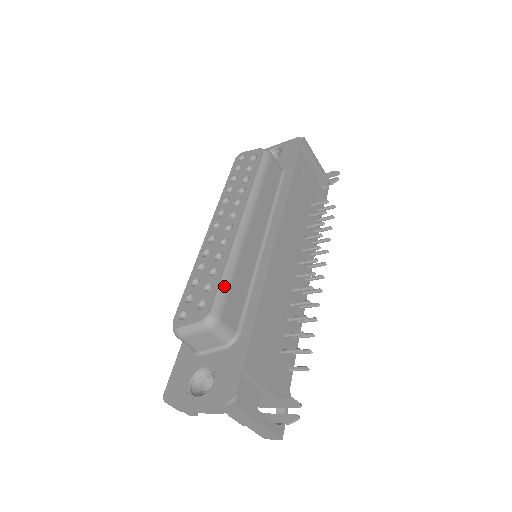
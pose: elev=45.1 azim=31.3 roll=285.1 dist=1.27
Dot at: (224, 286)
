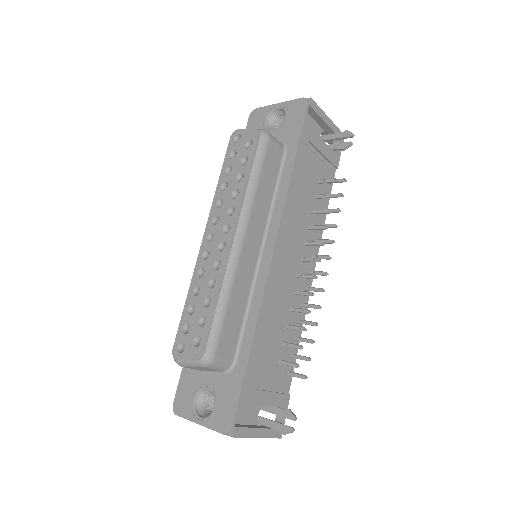
Dot at: (218, 322)
